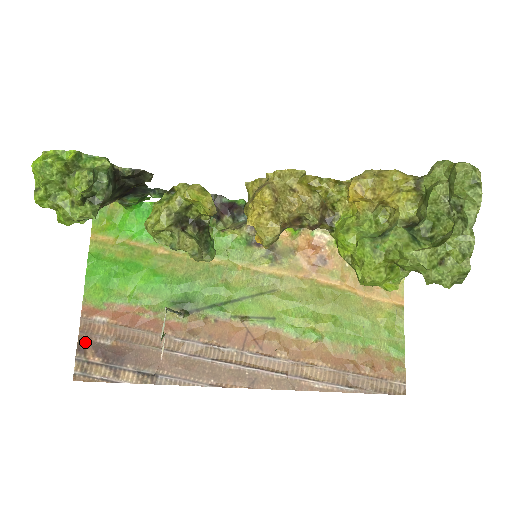
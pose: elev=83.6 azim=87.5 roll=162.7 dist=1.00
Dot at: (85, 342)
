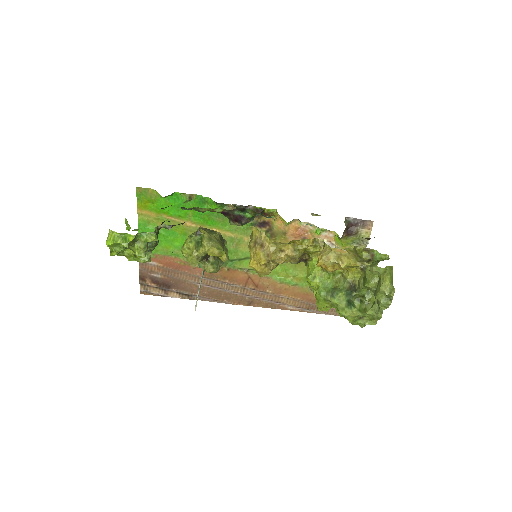
Dot at: (144, 275)
